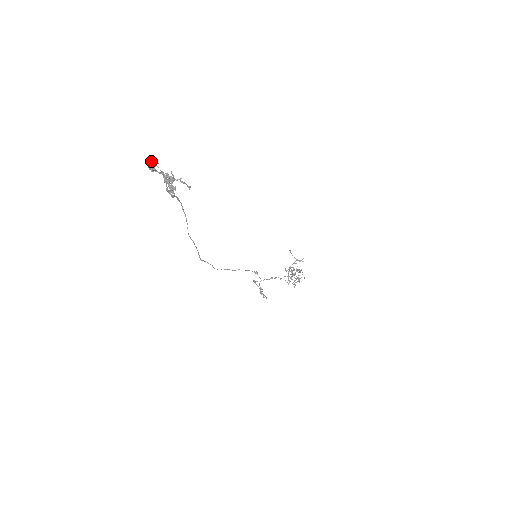
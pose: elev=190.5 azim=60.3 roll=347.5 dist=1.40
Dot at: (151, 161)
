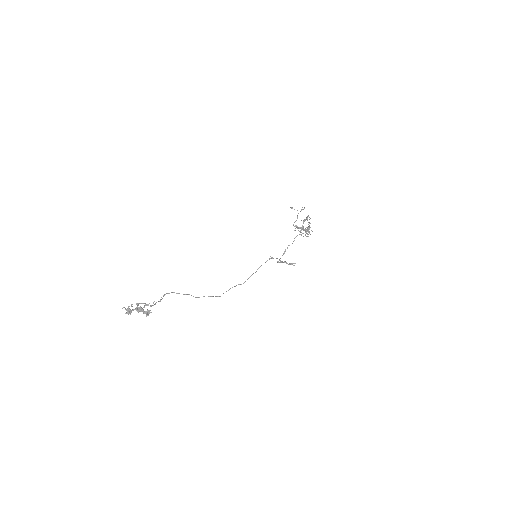
Dot at: (125, 309)
